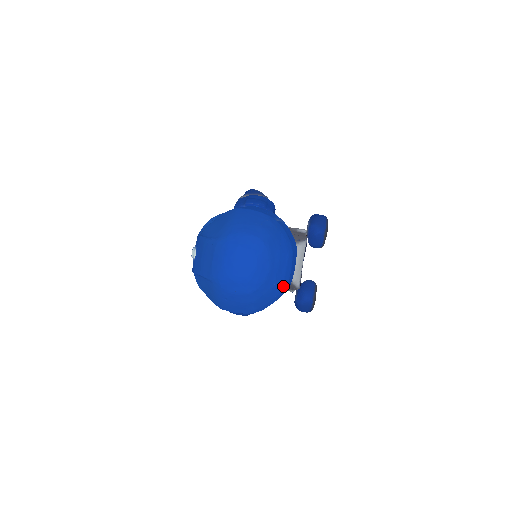
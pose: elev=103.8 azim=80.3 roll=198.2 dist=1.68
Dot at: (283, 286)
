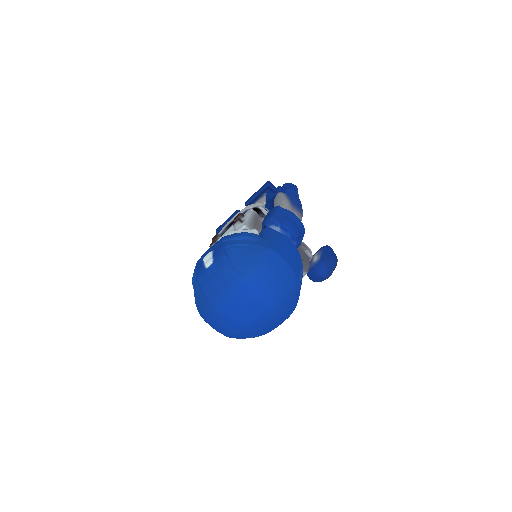
Dot at: occluded
